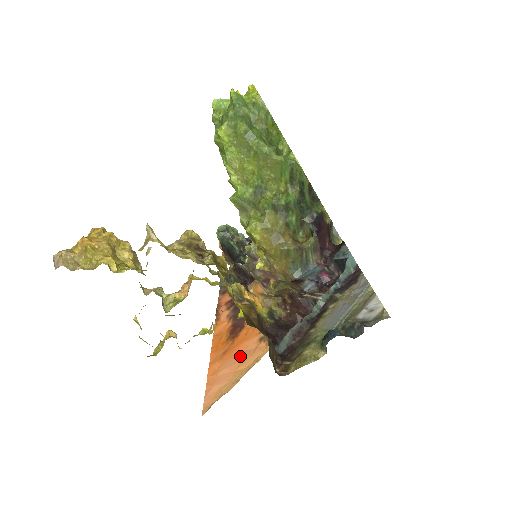
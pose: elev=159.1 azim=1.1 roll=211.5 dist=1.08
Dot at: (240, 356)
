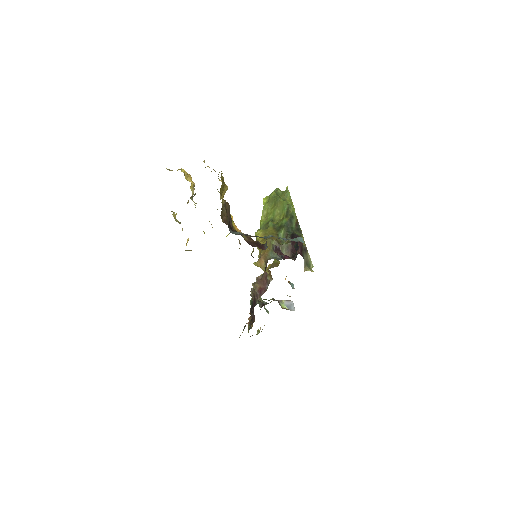
Dot at: occluded
